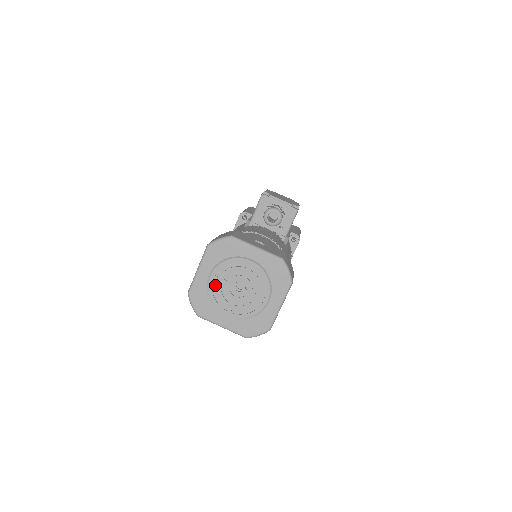
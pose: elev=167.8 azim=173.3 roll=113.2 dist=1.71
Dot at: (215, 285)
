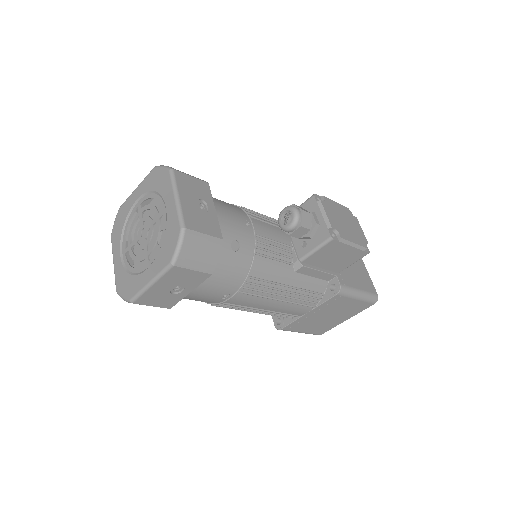
Dot at: occluded
